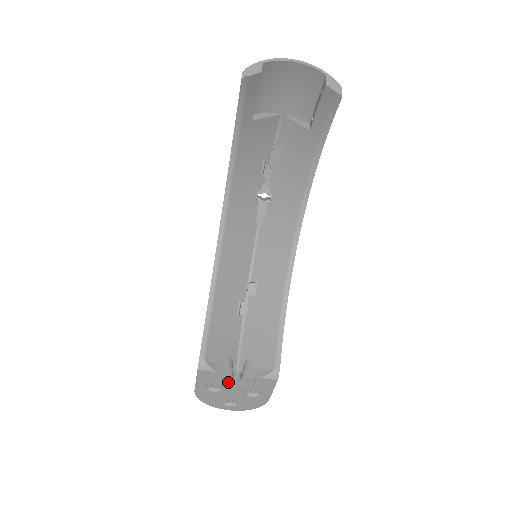
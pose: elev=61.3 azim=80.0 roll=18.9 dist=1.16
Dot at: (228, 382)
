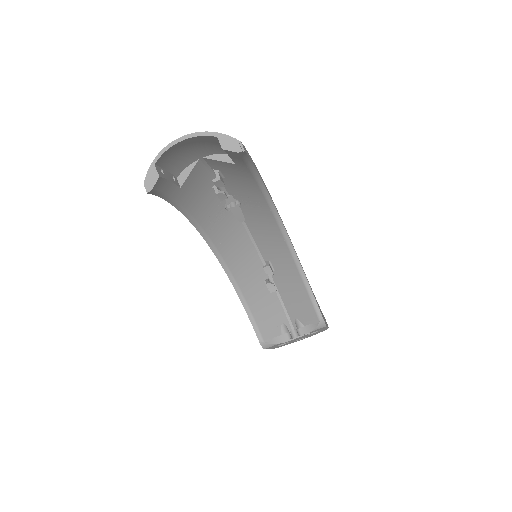
Dot at: (291, 340)
